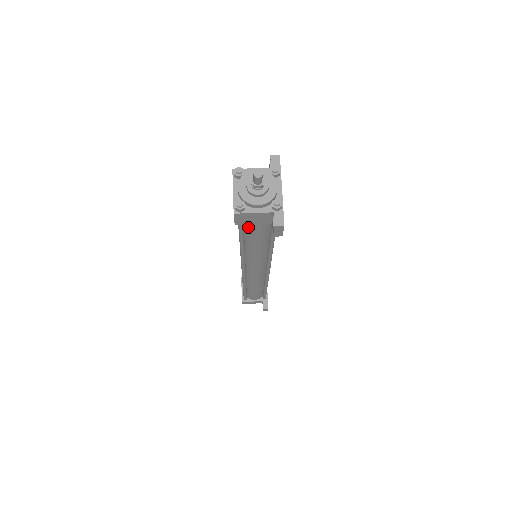
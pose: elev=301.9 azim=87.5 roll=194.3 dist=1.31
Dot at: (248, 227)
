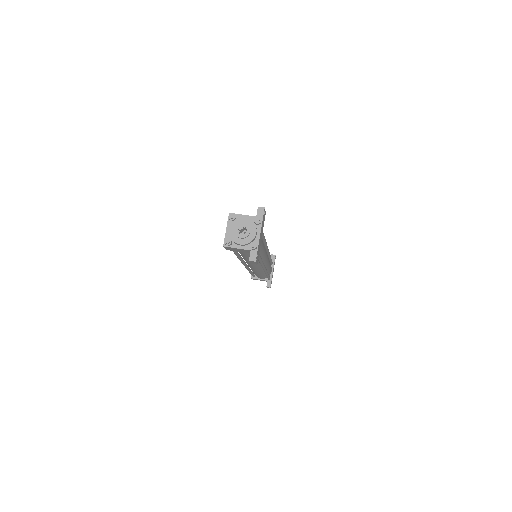
Dot at: occluded
